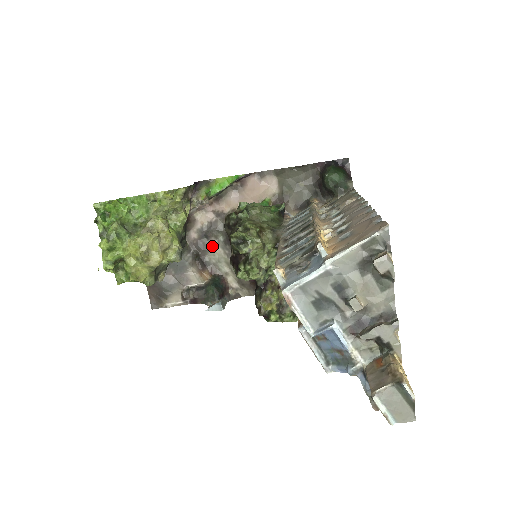
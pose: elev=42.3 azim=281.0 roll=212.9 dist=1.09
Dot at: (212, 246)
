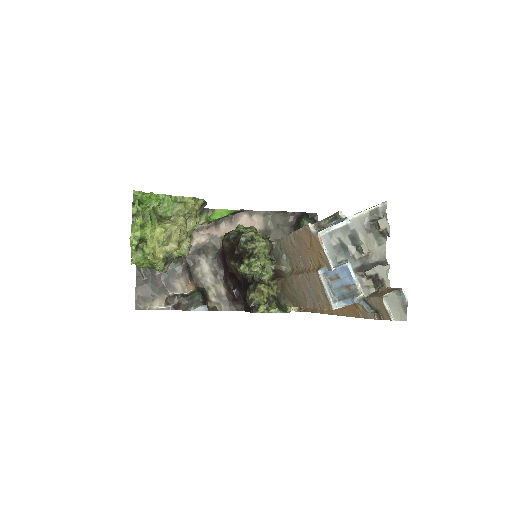
Dot at: (201, 262)
